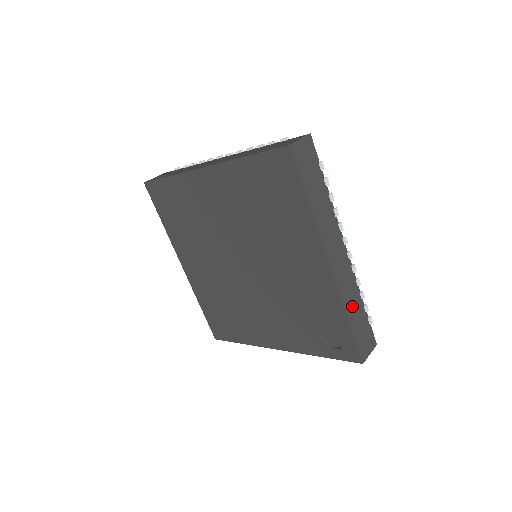
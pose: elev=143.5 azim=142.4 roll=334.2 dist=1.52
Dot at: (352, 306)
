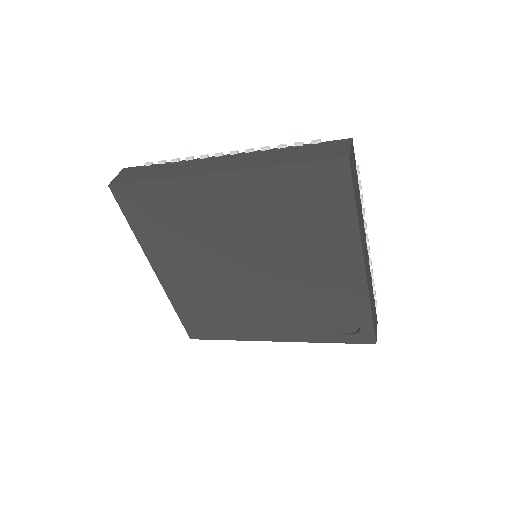
Dot at: (371, 297)
